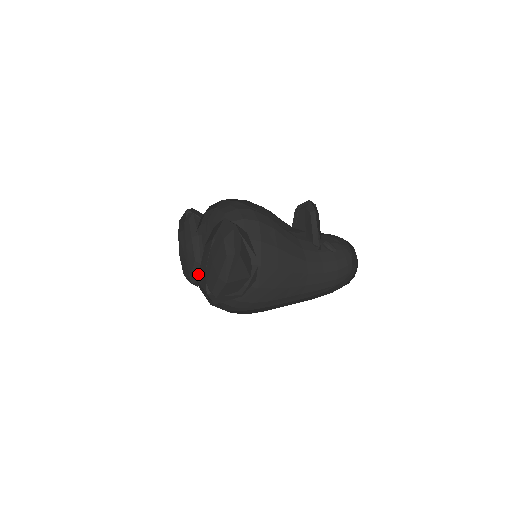
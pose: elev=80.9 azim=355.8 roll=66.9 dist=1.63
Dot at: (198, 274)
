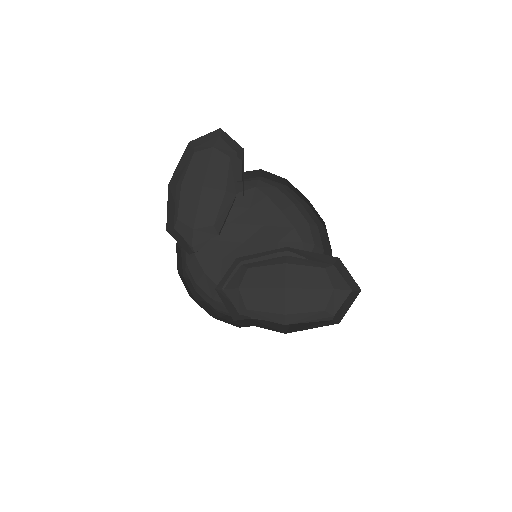
Dot at: (201, 240)
